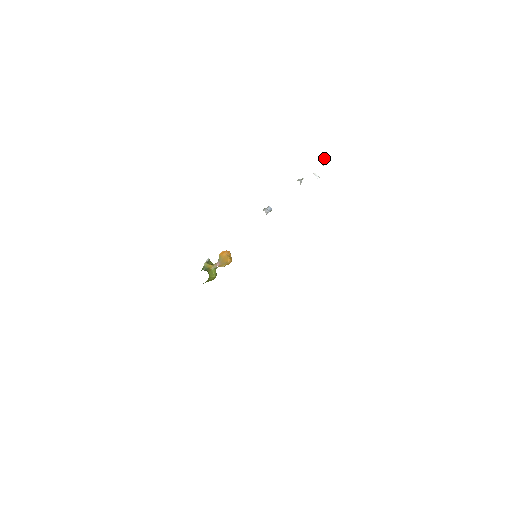
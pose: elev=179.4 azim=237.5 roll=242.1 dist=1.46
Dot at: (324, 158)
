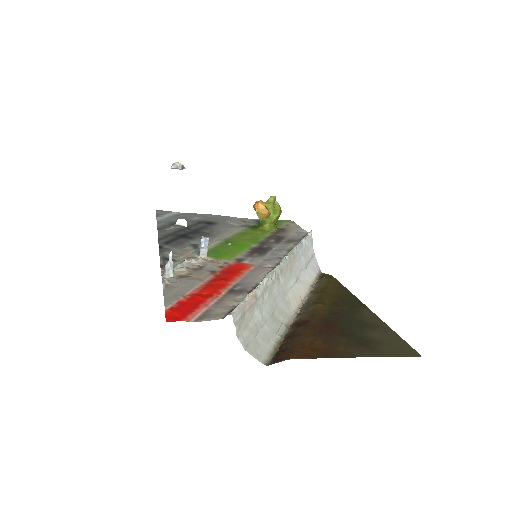
Dot at: (171, 168)
